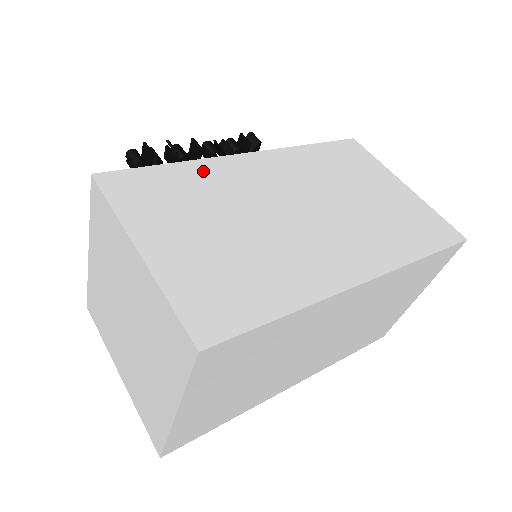
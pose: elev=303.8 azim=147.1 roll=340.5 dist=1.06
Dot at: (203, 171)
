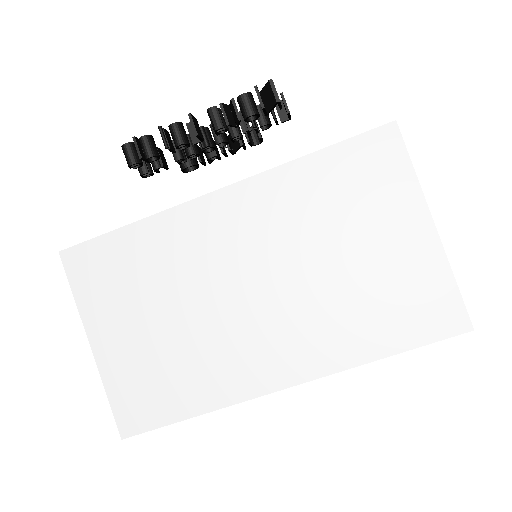
Dot at: (158, 234)
